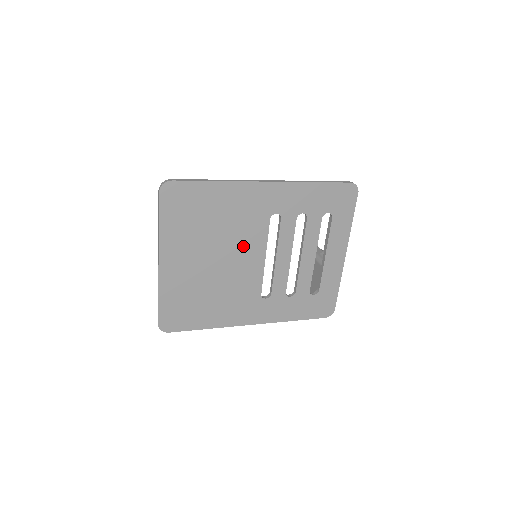
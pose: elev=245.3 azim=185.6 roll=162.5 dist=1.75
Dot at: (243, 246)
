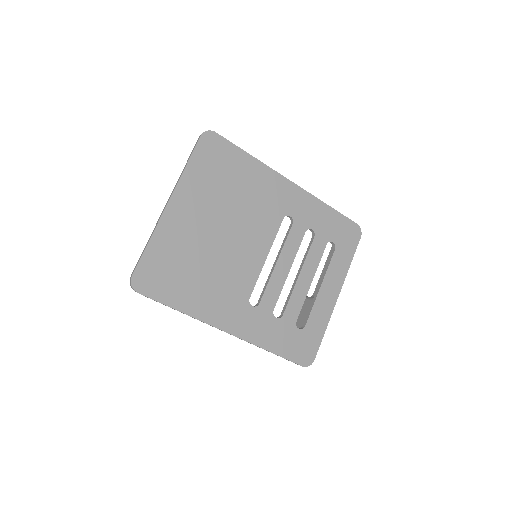
Dot at: (251, 232)
